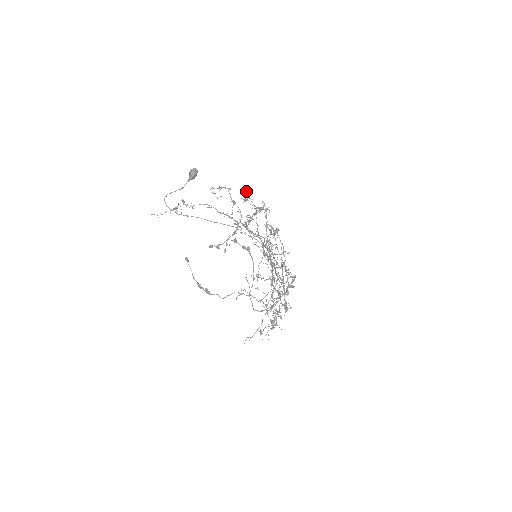
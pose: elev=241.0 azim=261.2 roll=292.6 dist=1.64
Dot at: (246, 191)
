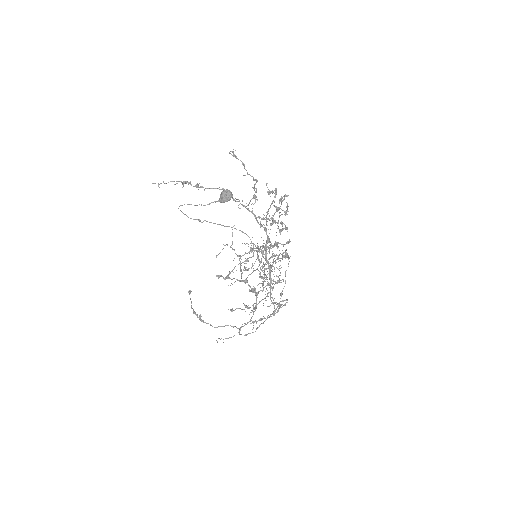
Dot at: (275, 197)
